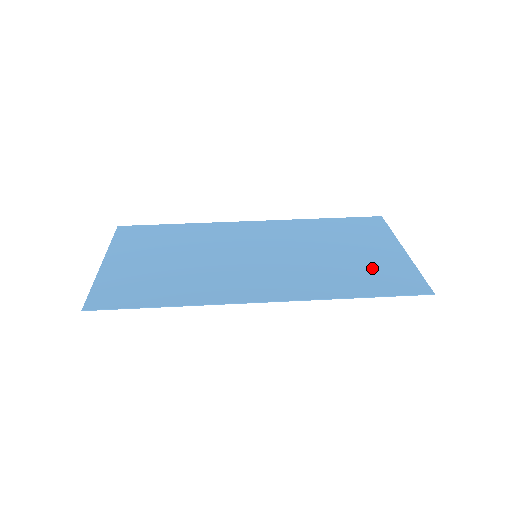
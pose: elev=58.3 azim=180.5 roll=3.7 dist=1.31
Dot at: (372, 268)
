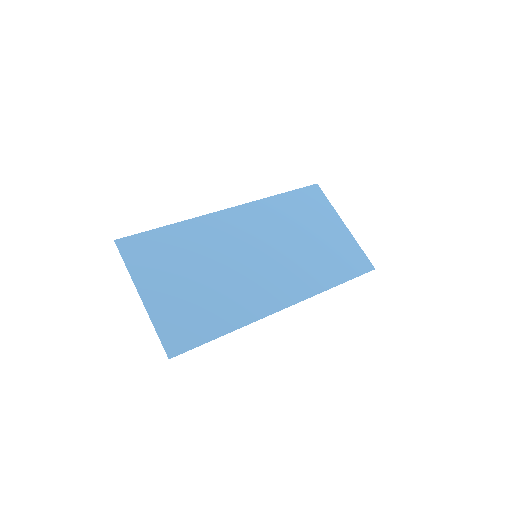
Dot at: (335, 251)
